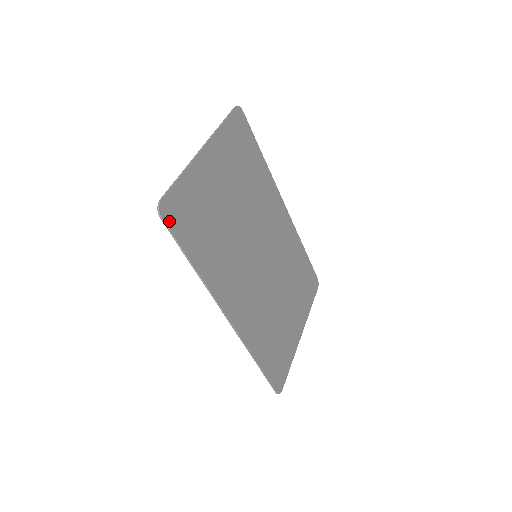
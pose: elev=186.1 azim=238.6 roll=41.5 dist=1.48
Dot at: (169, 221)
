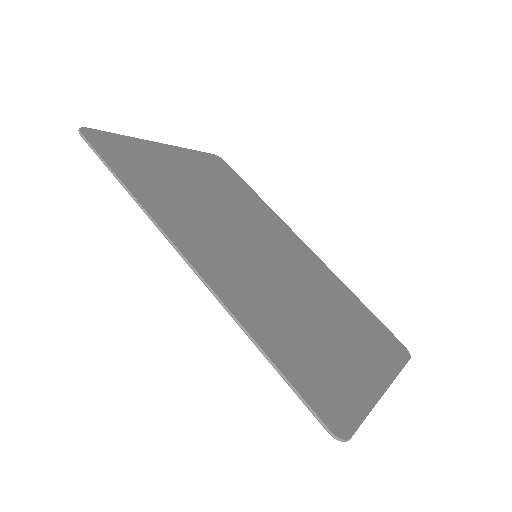
Dot at: (93, 142)
